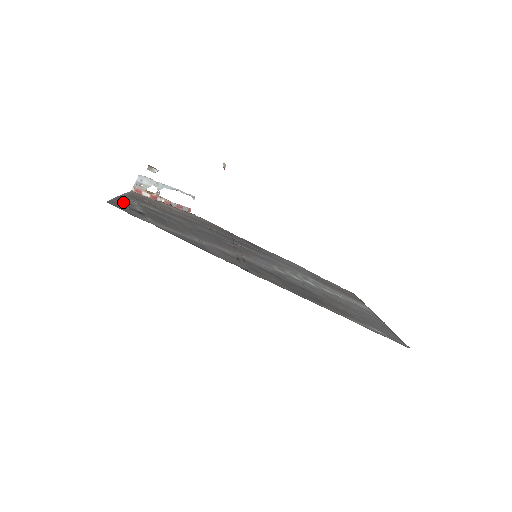
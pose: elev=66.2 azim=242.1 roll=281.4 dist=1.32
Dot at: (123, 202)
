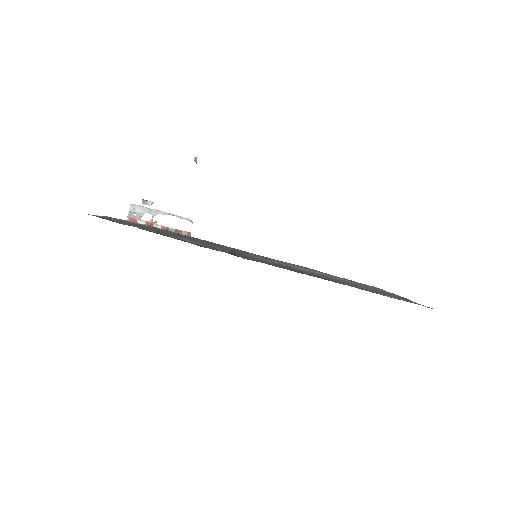
Dot at: occluded
